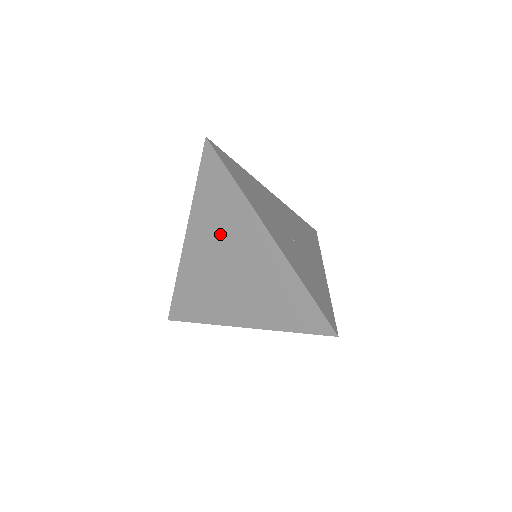
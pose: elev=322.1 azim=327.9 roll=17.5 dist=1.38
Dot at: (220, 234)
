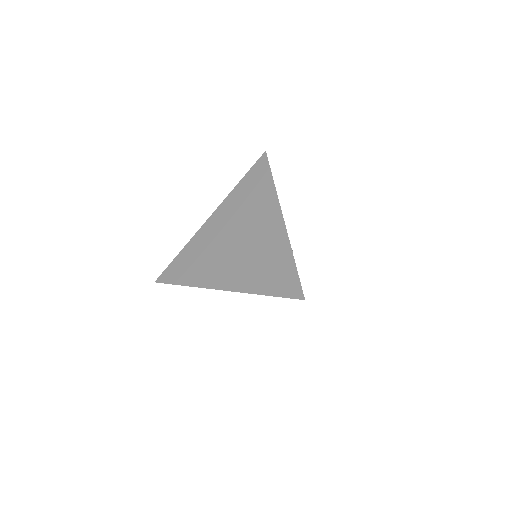
Dot at: (242, 215)
